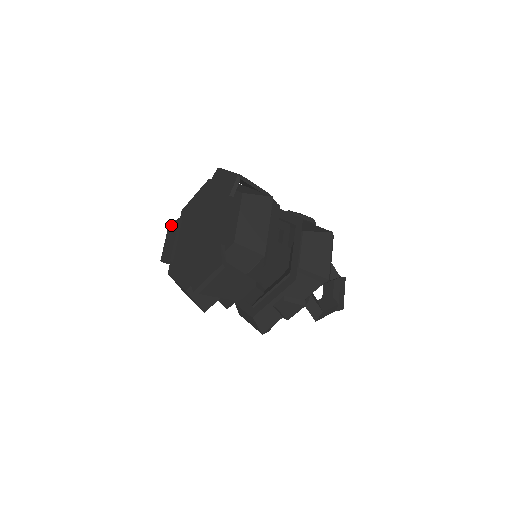
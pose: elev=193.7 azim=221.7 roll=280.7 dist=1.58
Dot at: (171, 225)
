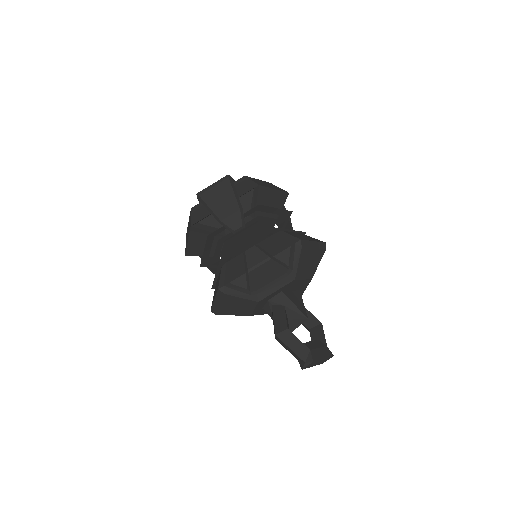
Dot at: occluded
